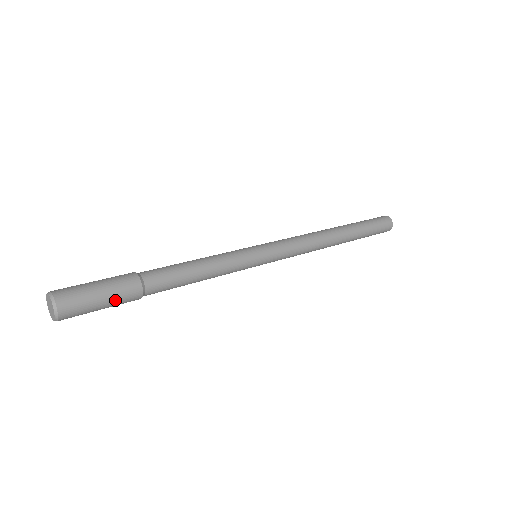
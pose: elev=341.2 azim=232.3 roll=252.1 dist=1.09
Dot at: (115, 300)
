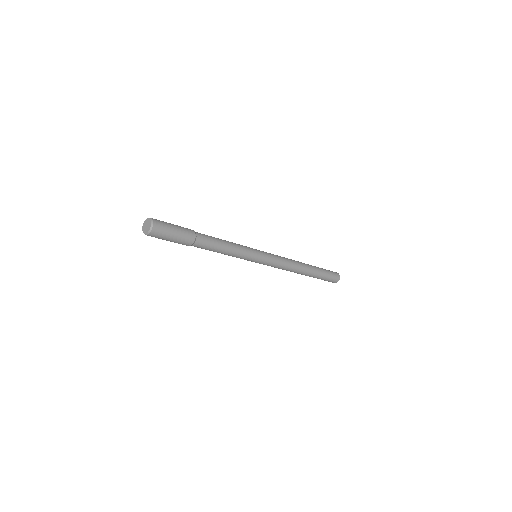
Dot at: (180, 228)
